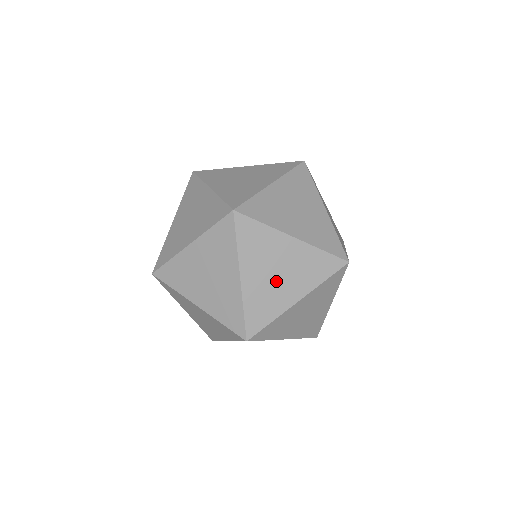
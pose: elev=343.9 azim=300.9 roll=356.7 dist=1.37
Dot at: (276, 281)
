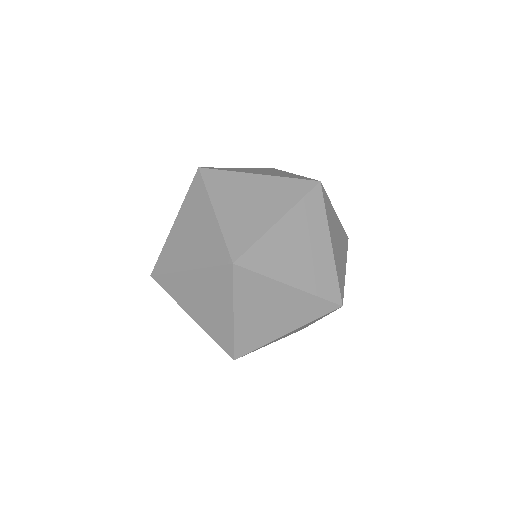
Dot at: (251, 208)
